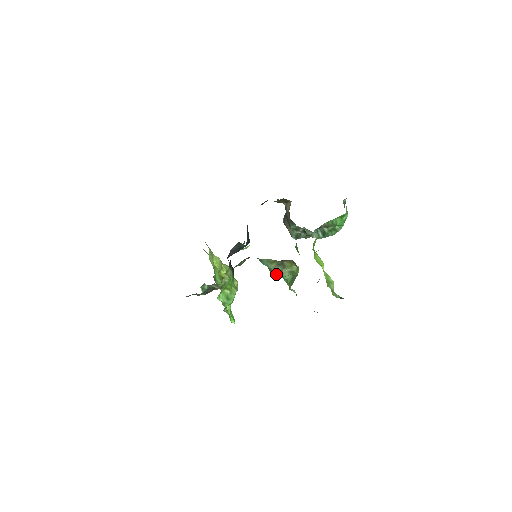
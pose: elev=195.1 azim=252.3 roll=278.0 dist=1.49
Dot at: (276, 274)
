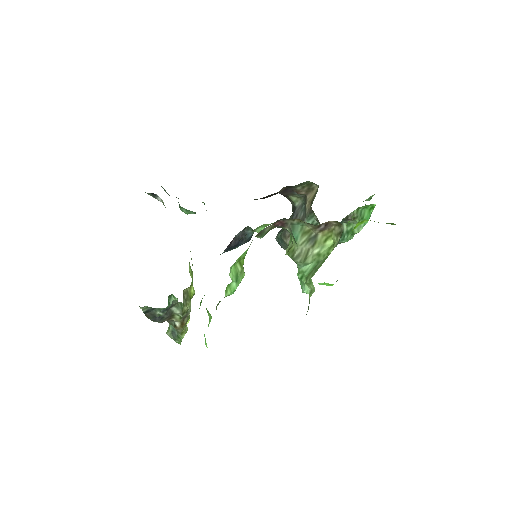
Dot at: (299, 256)
